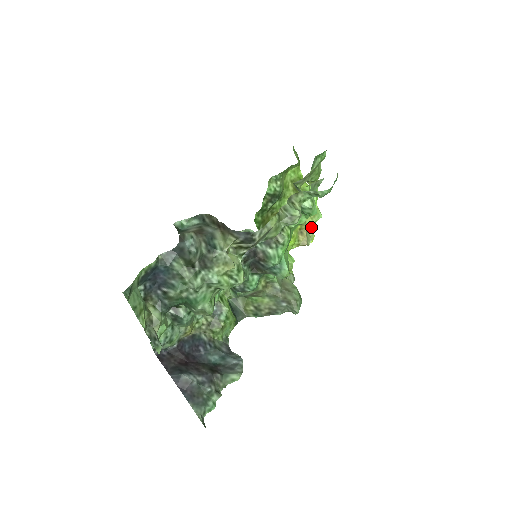
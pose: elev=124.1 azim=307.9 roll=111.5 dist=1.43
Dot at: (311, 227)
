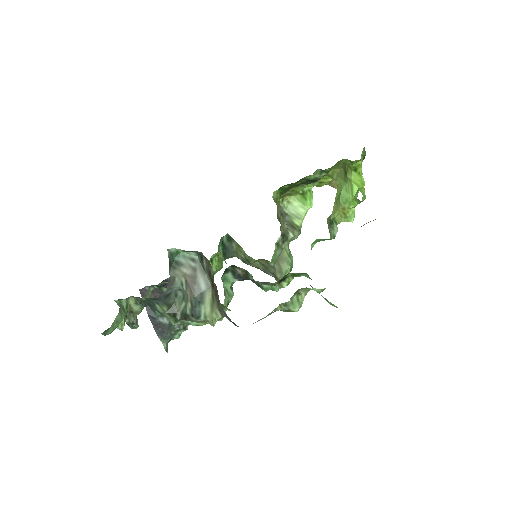
Dot at: occluded
